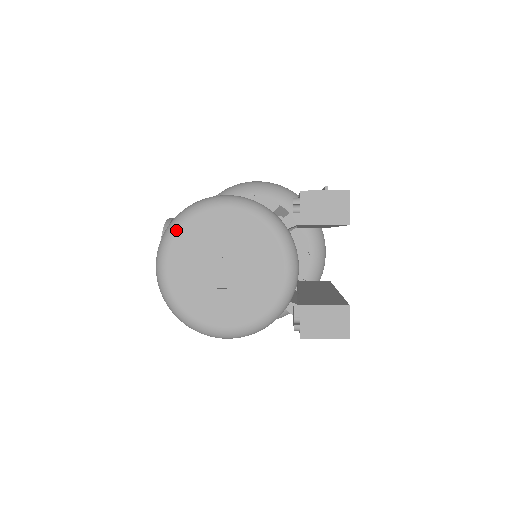
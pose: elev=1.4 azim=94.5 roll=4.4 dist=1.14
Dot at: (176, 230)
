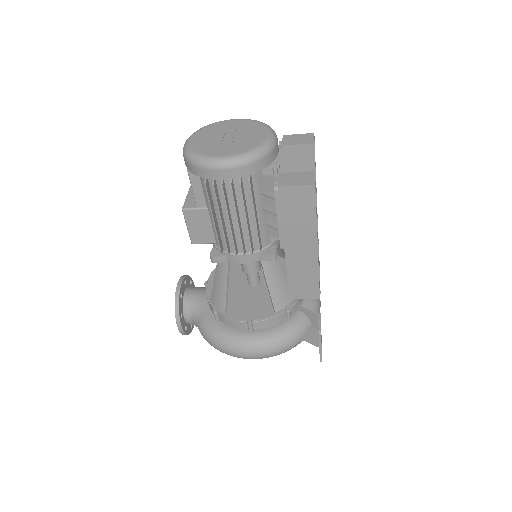
Dot at: (202, 128)
